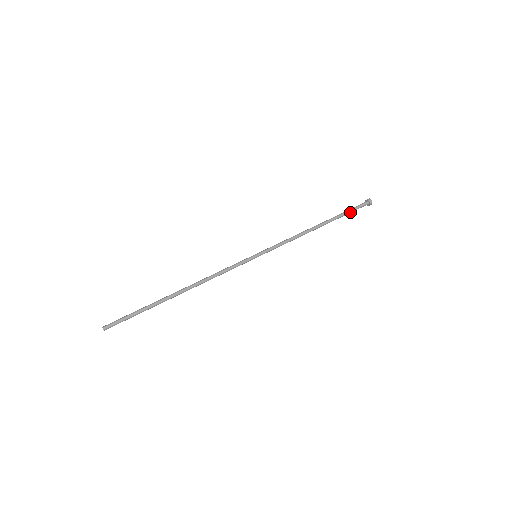
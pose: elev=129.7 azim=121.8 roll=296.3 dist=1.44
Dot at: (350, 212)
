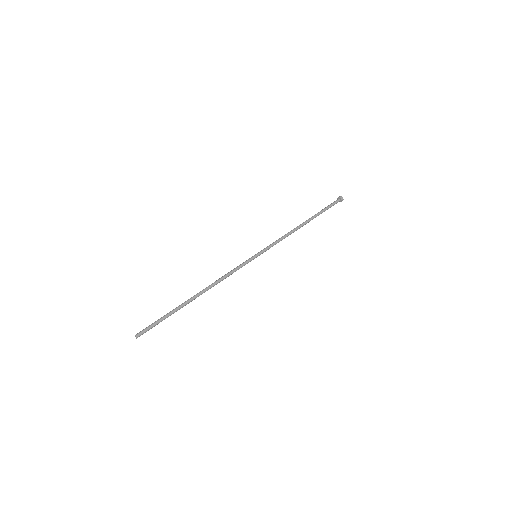
Dot at: (327, 209)
